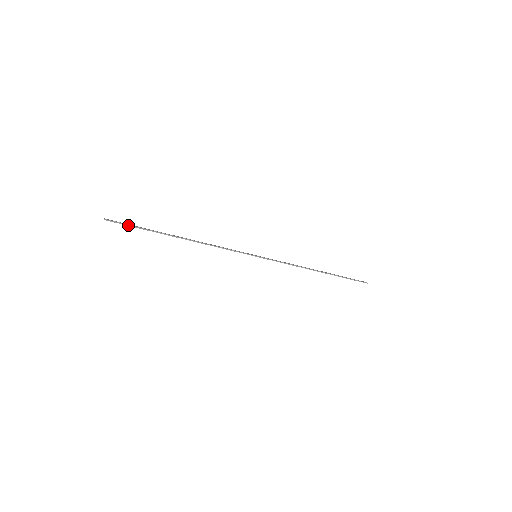
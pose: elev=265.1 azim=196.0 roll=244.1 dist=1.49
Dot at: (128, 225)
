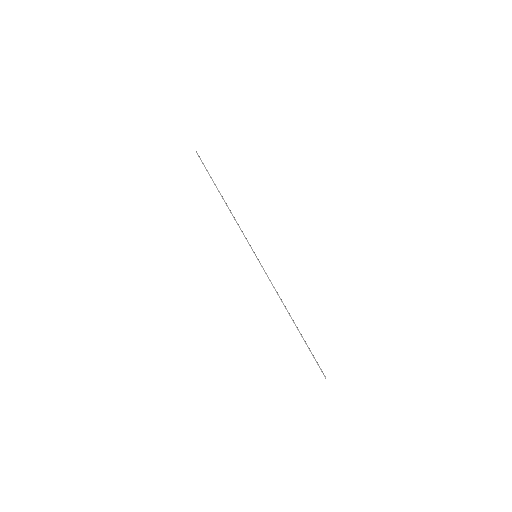
Dot at: (203, 164)
